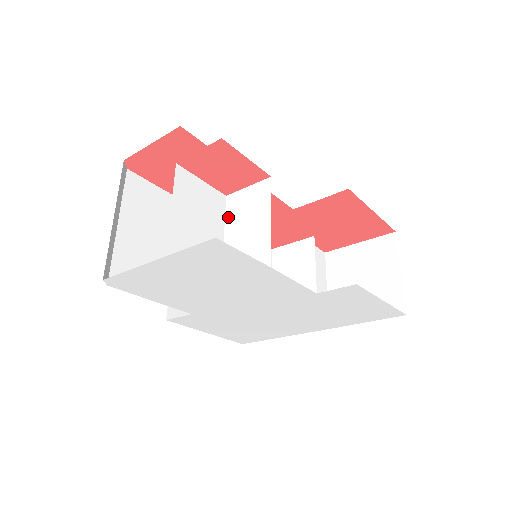
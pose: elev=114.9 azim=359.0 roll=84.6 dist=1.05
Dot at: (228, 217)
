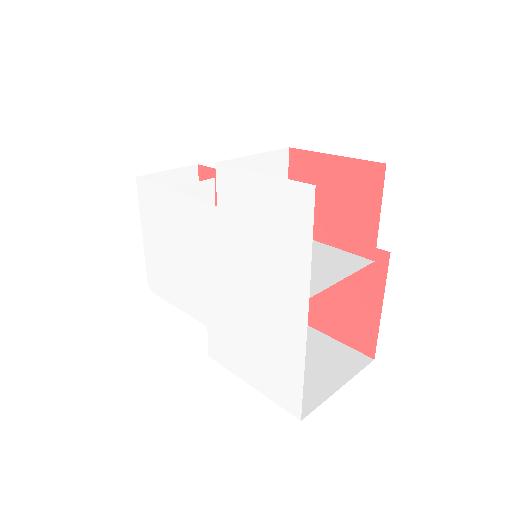
Dot at: occluded
